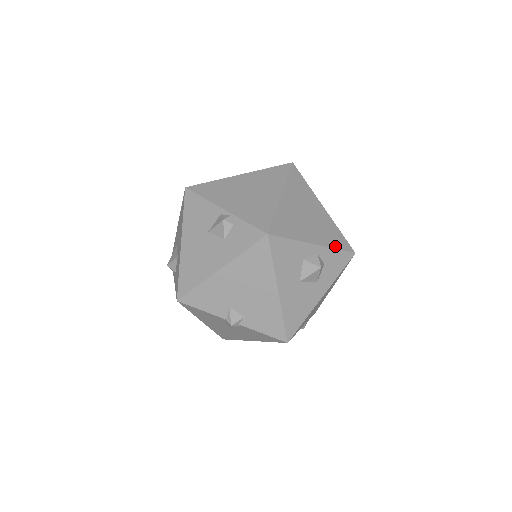
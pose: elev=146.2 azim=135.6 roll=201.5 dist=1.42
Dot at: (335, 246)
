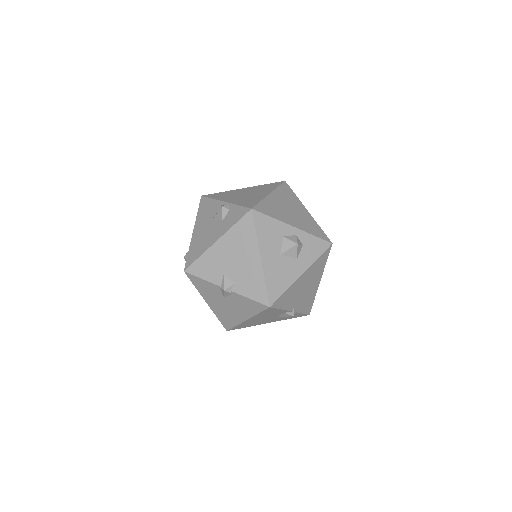
Dot at: (313, 233)
